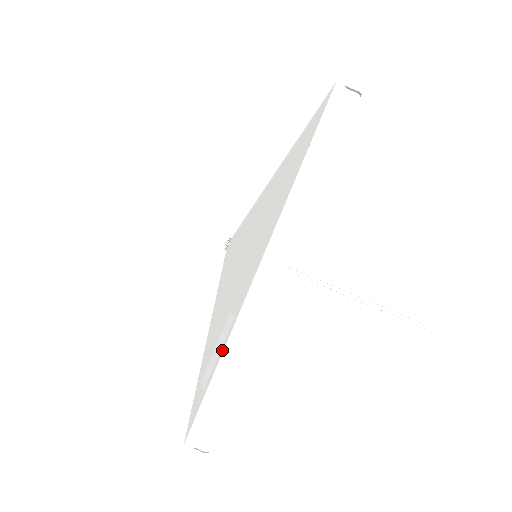
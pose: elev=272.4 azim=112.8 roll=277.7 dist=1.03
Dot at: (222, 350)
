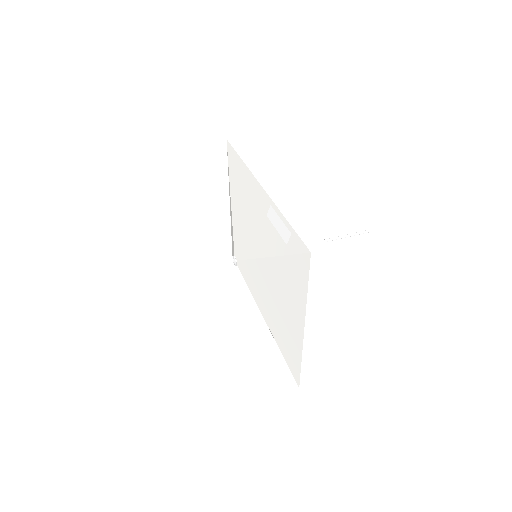
Dot at: (279, 213)
